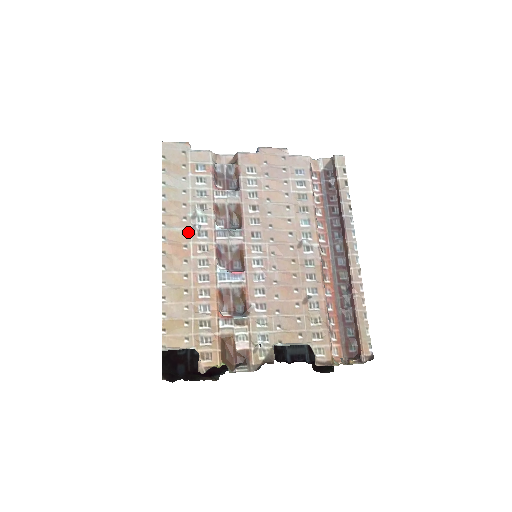
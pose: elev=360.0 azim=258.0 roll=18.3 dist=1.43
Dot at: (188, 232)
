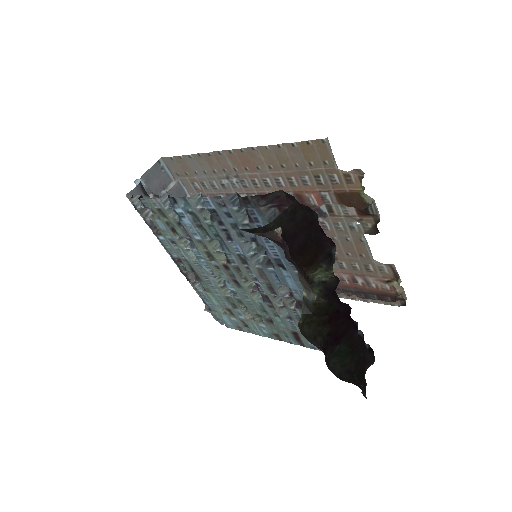
Dot at: (236, 172)
